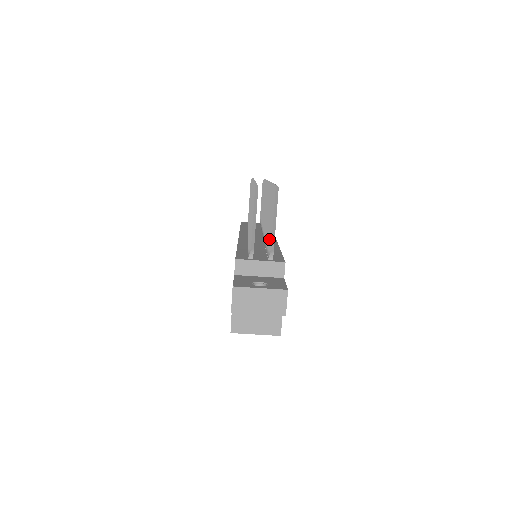
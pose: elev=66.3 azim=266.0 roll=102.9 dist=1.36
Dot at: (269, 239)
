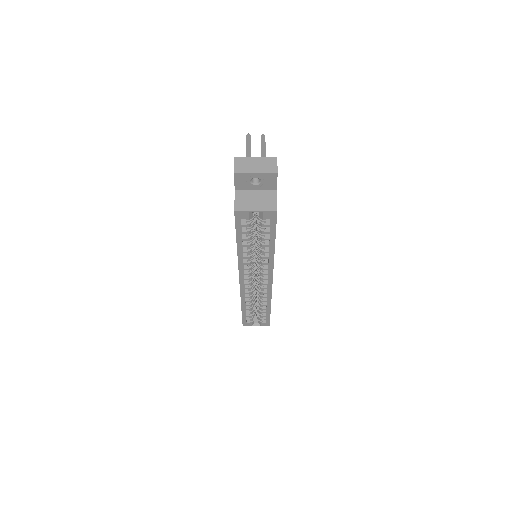
Dot at: occluded
